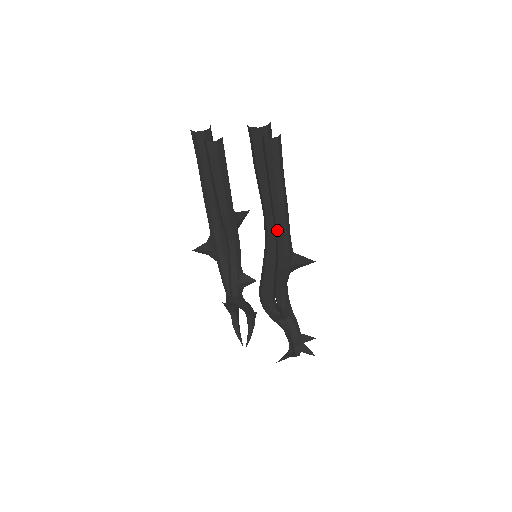
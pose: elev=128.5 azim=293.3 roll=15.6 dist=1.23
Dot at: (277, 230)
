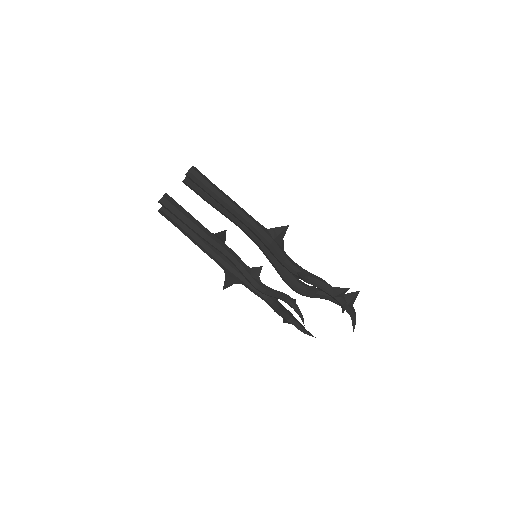
Dot at: (242, 221)
